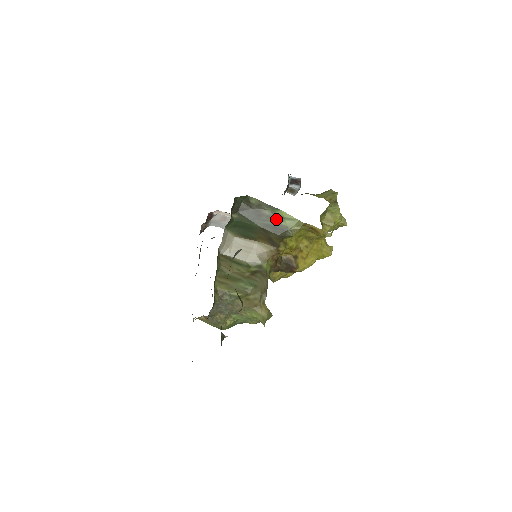
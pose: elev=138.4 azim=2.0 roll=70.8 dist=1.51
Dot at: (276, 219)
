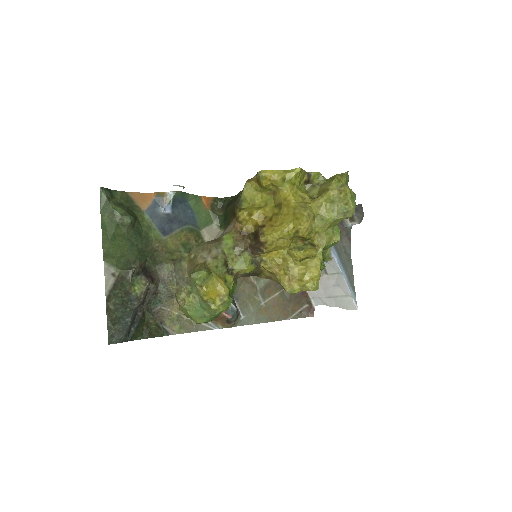
Dot at: occluded
